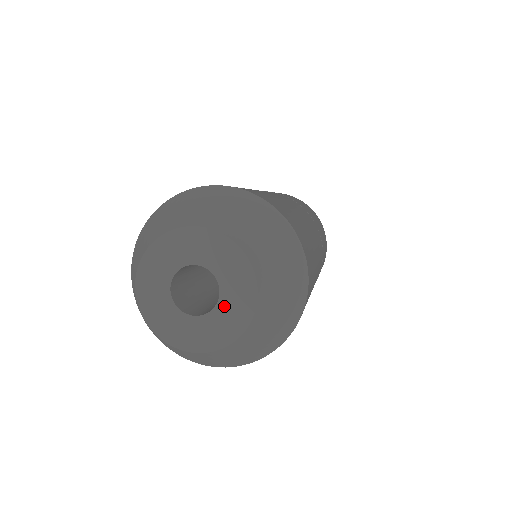
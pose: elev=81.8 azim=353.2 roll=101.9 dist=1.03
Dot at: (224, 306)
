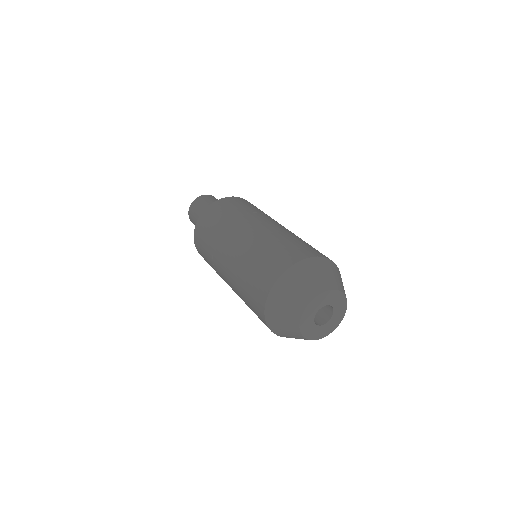
Dot at: (336, 306)
